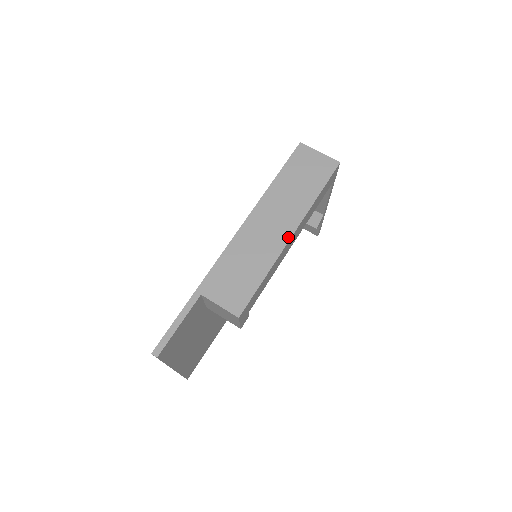
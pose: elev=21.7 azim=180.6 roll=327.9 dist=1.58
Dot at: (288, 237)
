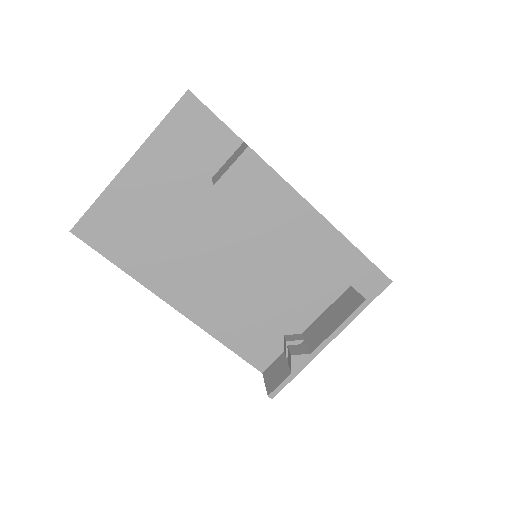
Dot at: occluded
